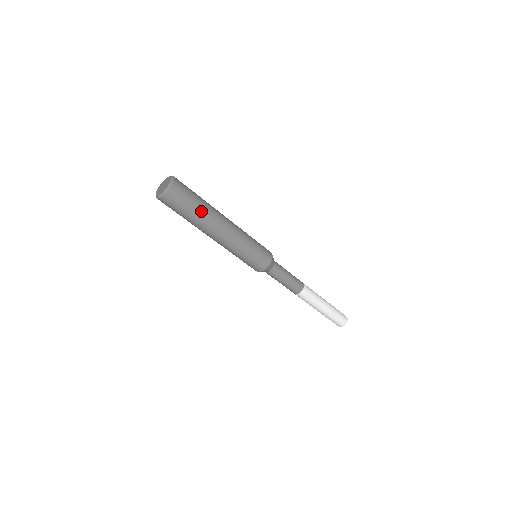
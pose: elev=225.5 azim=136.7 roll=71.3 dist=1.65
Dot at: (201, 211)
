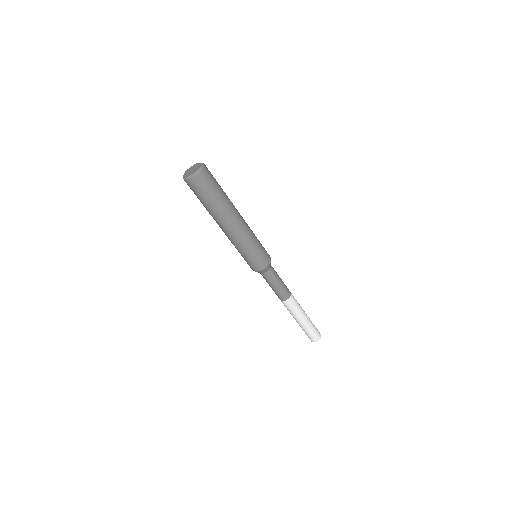
Dot at: (225, 194)
